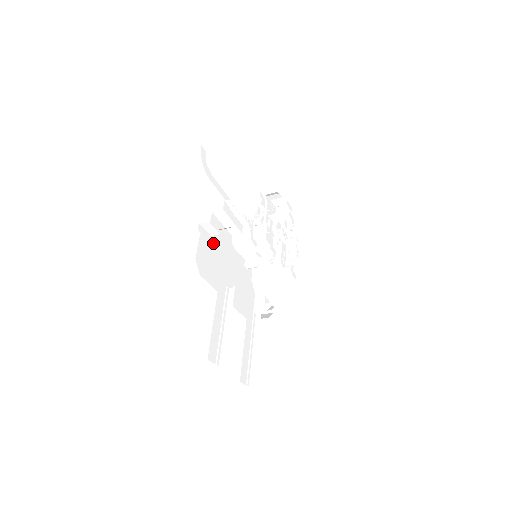
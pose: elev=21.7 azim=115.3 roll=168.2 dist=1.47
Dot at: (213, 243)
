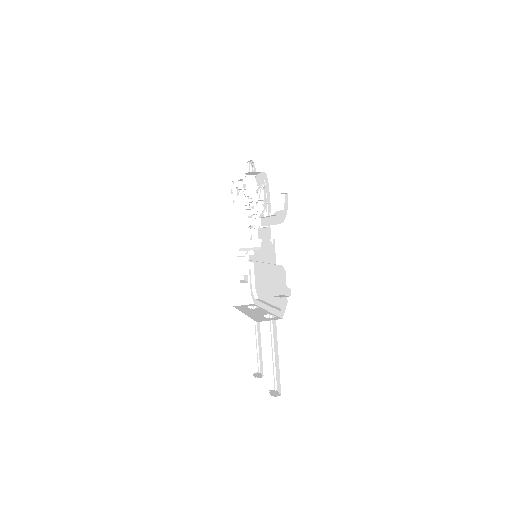
Dot at: occluded
